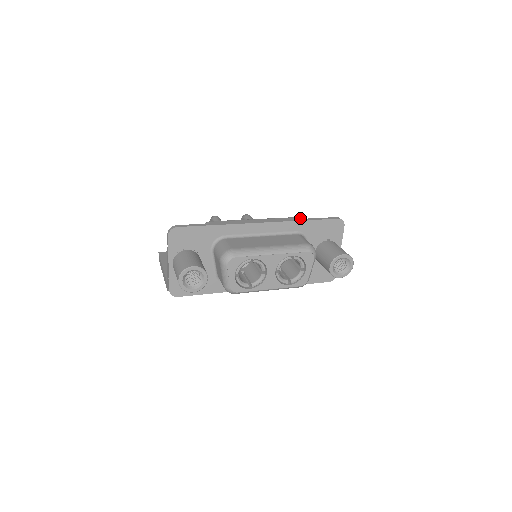
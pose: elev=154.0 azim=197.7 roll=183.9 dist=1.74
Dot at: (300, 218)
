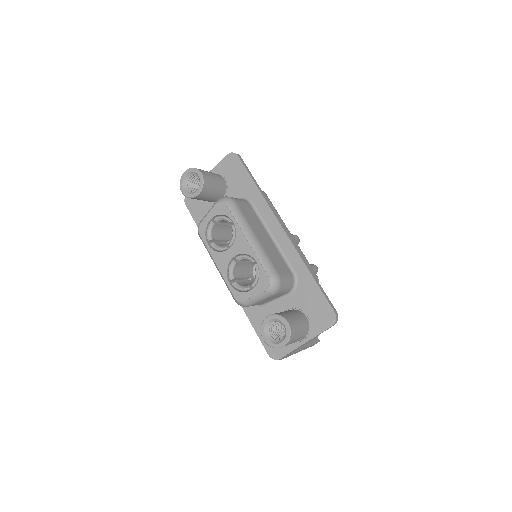
Dot at: occluded
